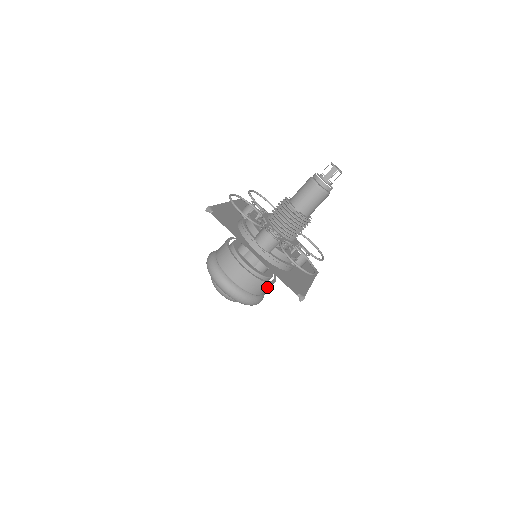
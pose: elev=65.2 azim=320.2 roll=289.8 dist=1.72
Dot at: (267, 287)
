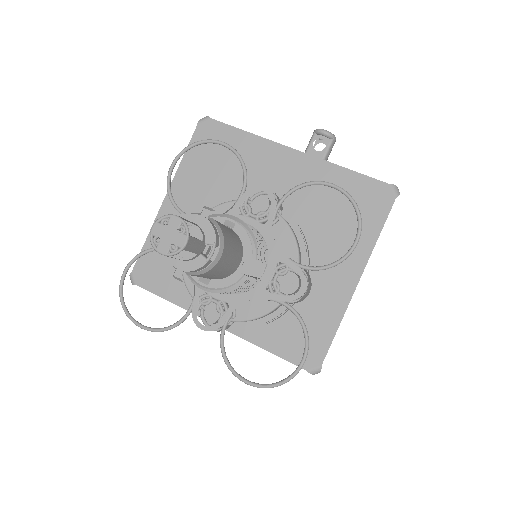
Dot at: occluded
